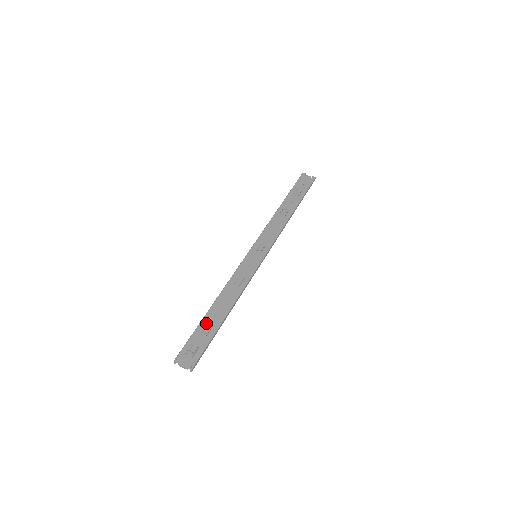
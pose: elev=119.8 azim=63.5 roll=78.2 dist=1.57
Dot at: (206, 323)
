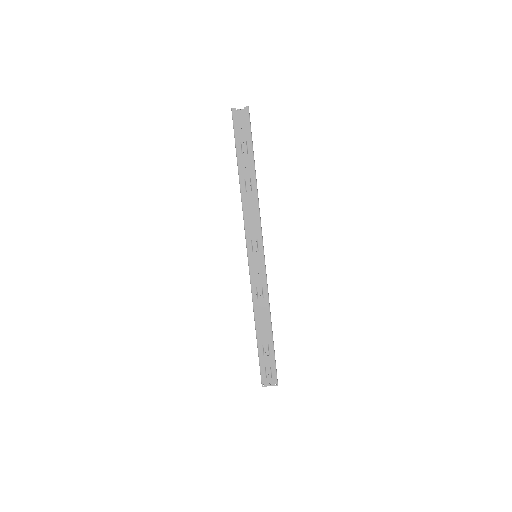
Dot at: (262, 345)
